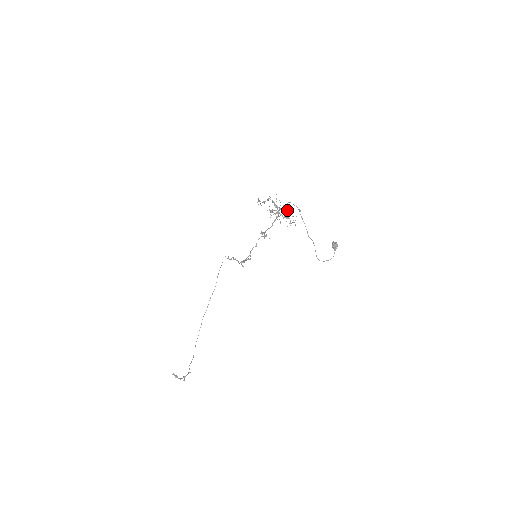
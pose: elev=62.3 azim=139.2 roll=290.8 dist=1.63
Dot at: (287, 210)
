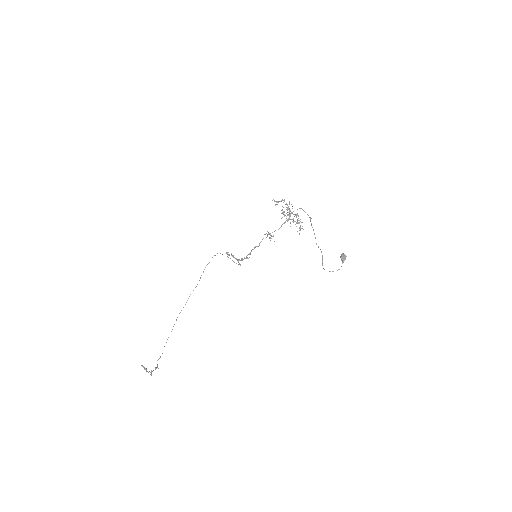
Dot at: (297, 215)
